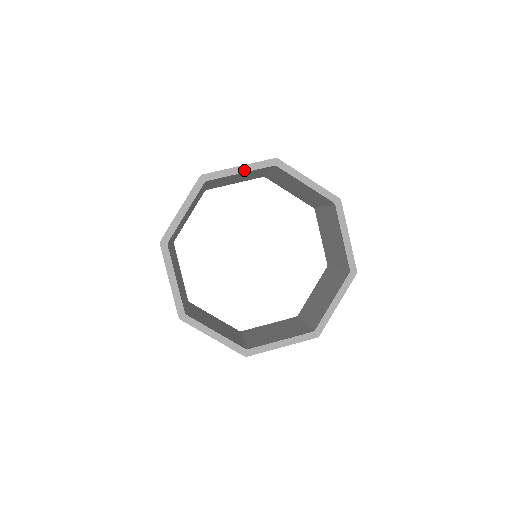
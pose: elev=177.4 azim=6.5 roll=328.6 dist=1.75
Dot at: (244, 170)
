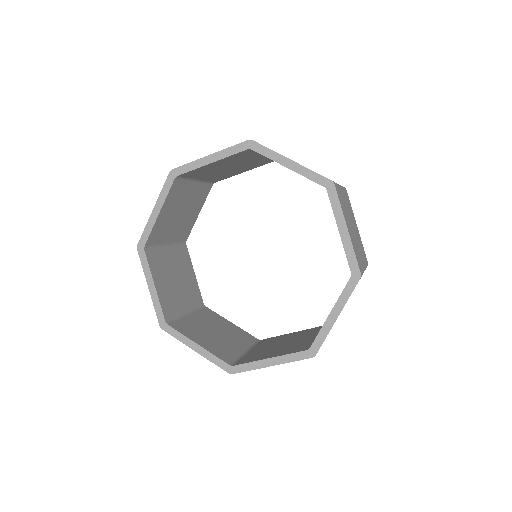
Dot at: (215, 159)
